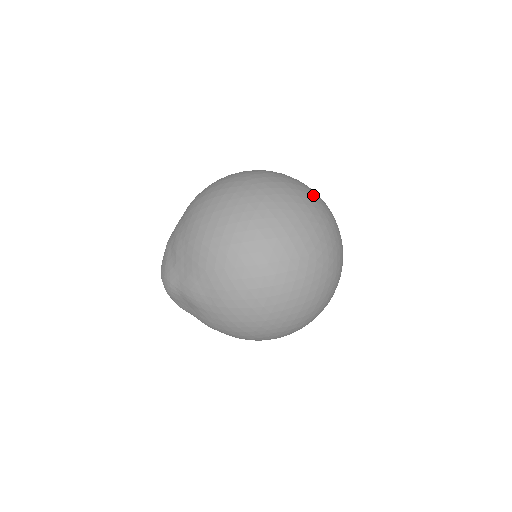
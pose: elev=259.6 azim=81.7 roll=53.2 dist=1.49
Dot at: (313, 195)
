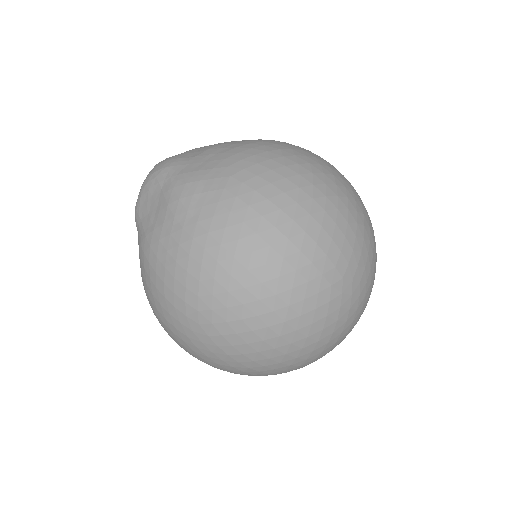
Dot at: occluded
